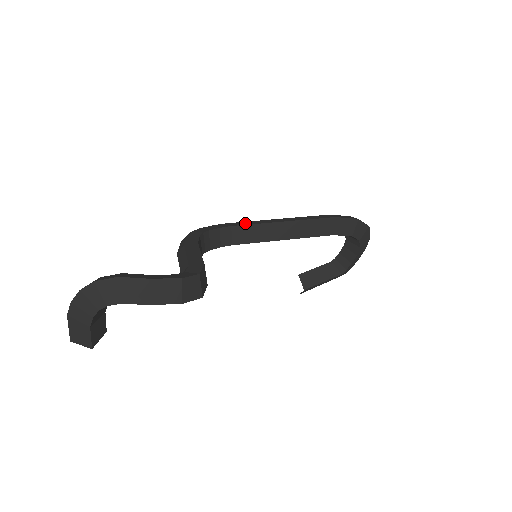
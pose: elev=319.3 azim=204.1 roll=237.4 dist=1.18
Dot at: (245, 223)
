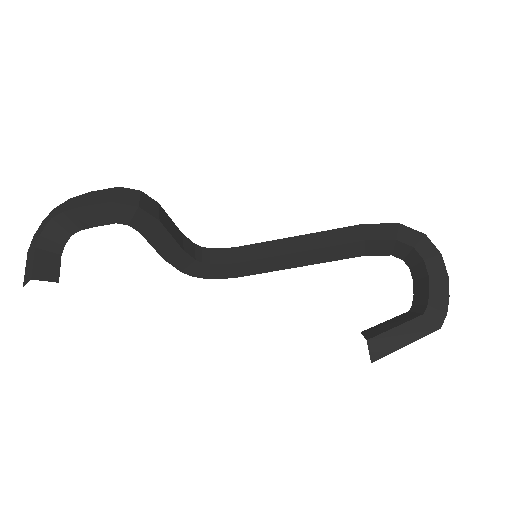
Dot at: occluded
